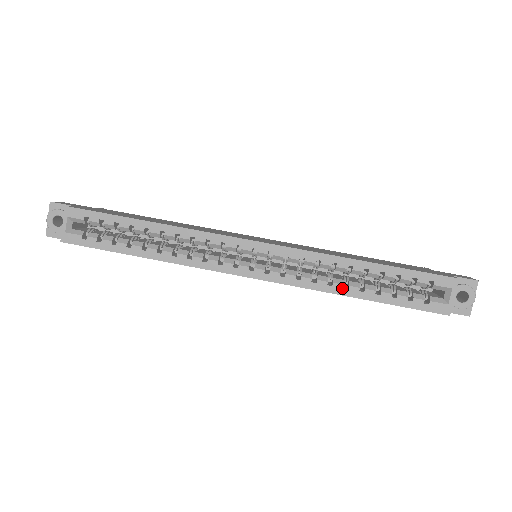
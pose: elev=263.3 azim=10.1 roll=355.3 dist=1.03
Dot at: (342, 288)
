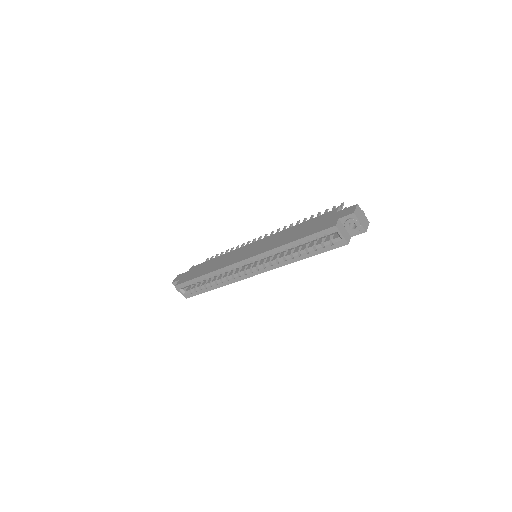
Dot at: (291, 259)
